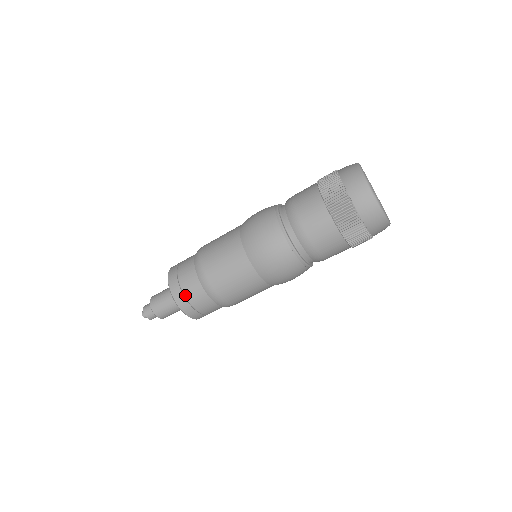
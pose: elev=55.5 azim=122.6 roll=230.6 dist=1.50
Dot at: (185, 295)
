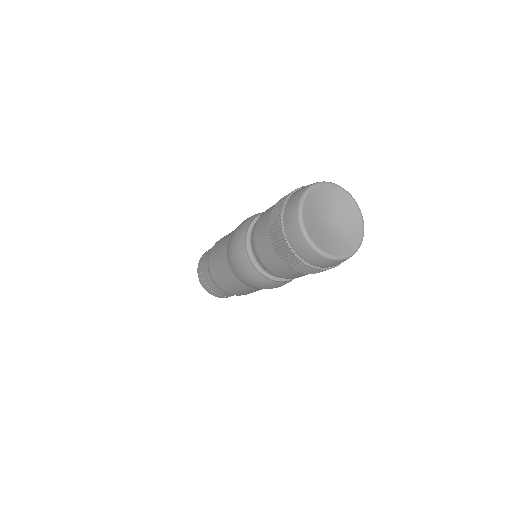
Dot at: occluded
